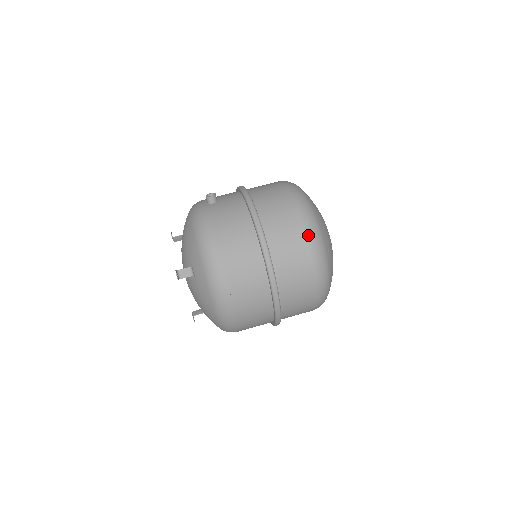
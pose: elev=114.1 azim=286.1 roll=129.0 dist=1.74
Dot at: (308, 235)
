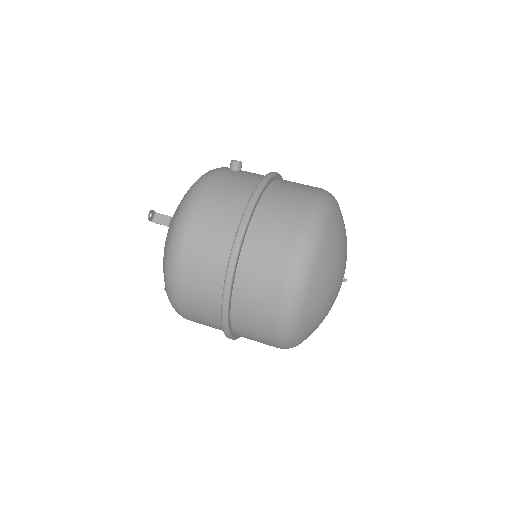
Dot at: (298, 242)
